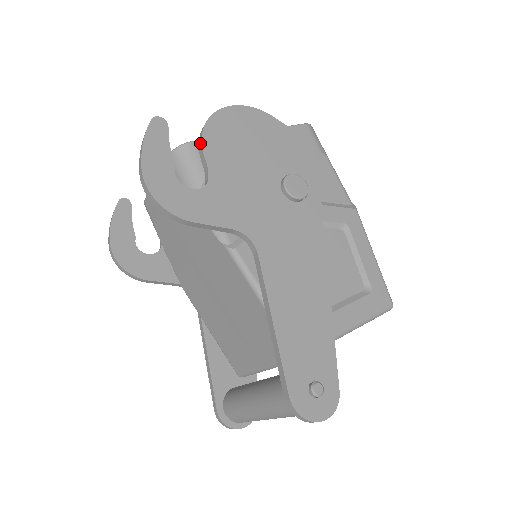
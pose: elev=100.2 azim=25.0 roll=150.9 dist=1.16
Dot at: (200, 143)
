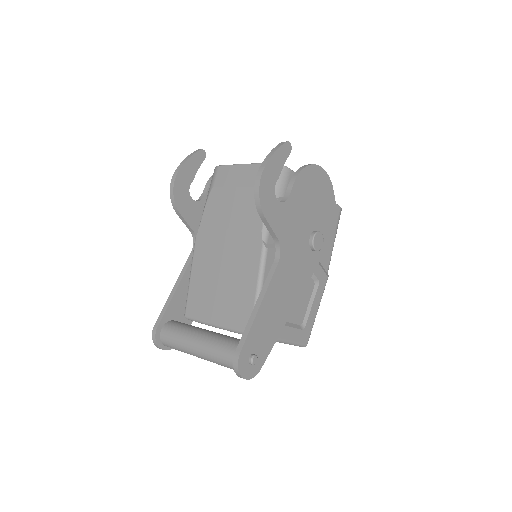
Dot at: (296, 175)
